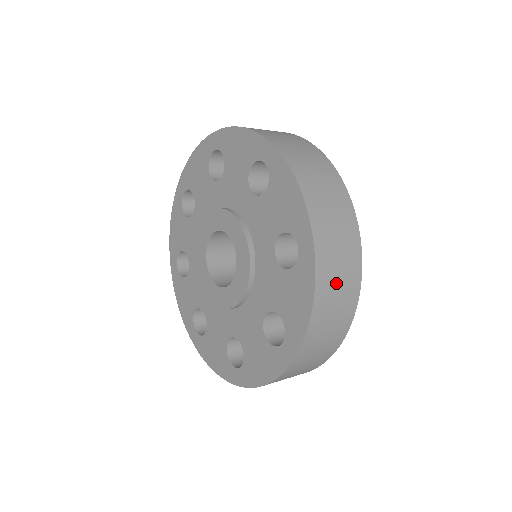
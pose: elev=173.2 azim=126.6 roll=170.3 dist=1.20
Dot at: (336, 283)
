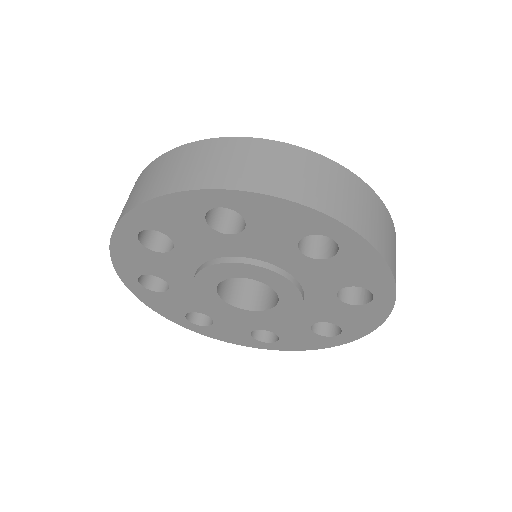
Dot at: occluded
